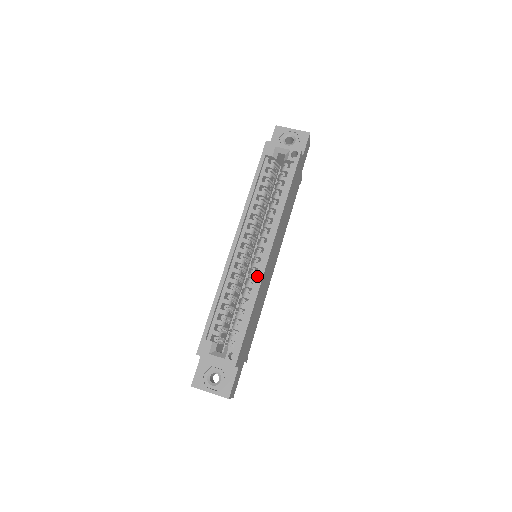
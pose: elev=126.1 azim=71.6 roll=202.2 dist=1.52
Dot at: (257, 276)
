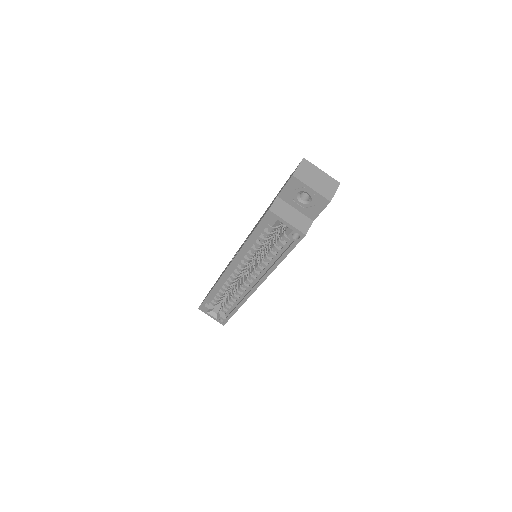
Dot at: (245, 293)
